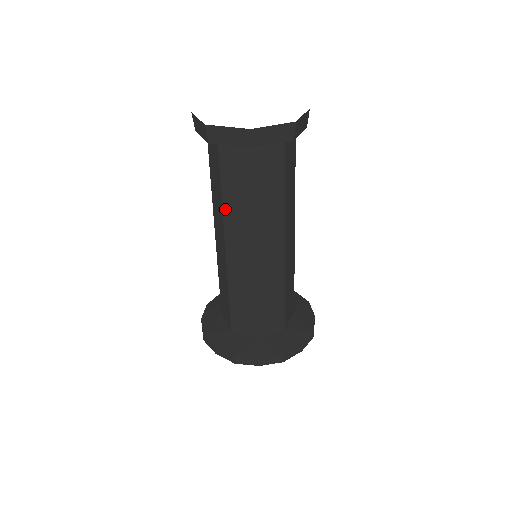
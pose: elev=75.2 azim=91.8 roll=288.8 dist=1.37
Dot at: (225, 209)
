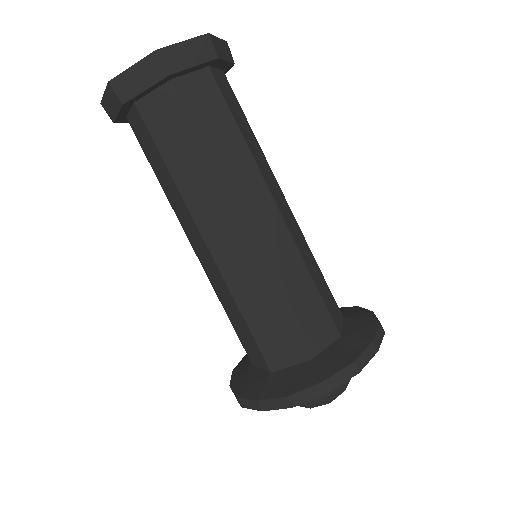
Dot at: (181, 187)
